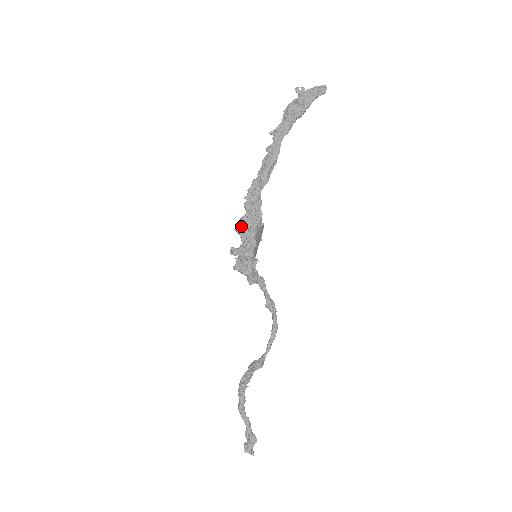
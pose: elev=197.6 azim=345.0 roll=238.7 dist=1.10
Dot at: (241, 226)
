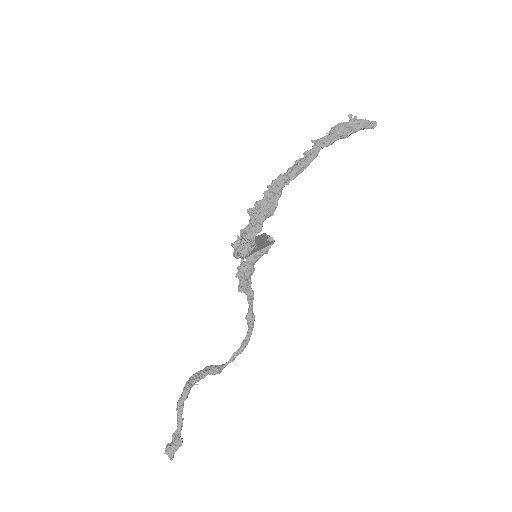
Dot at: (254, 208)
